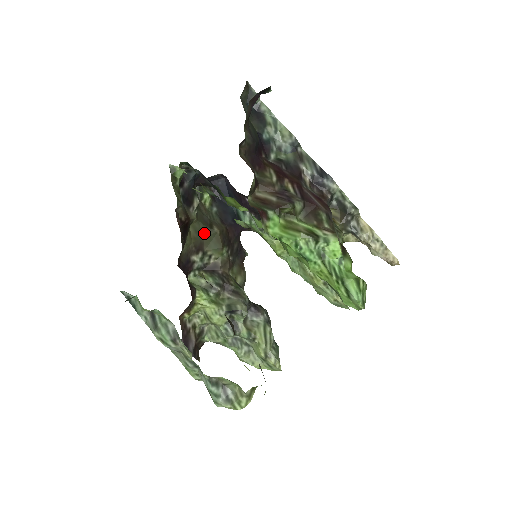
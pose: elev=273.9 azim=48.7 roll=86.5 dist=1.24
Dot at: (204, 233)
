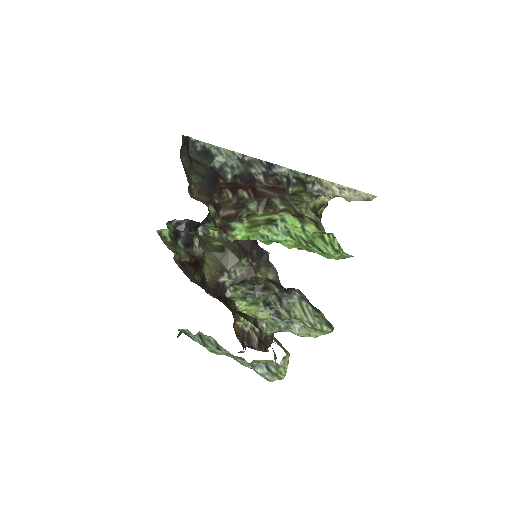
Dot at: (220, 258)
